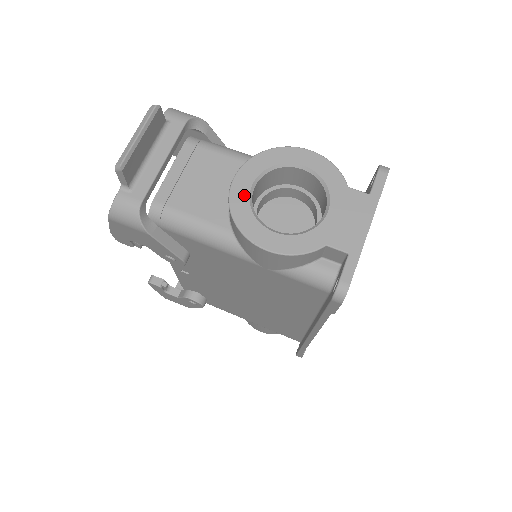
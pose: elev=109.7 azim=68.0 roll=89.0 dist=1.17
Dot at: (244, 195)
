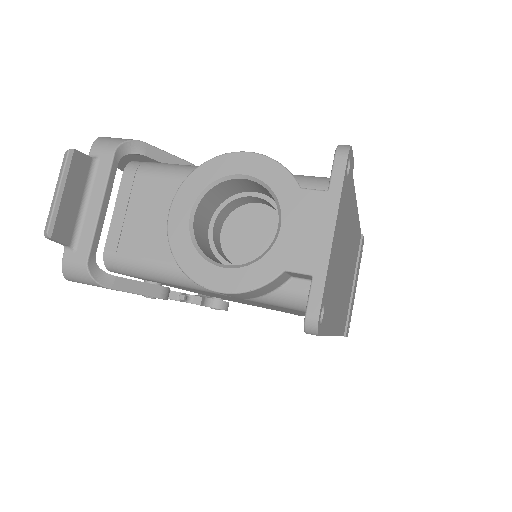
Dot at: (183, 230)
